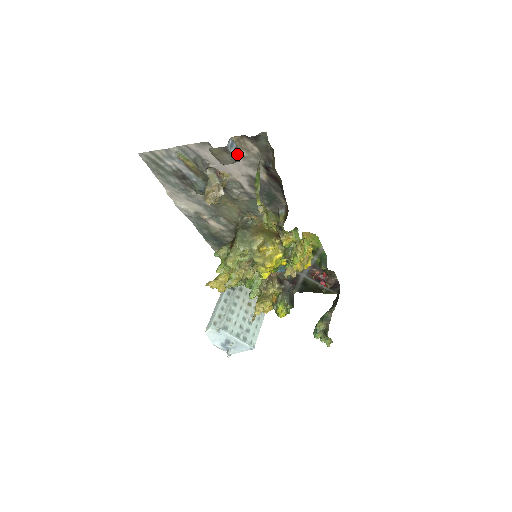
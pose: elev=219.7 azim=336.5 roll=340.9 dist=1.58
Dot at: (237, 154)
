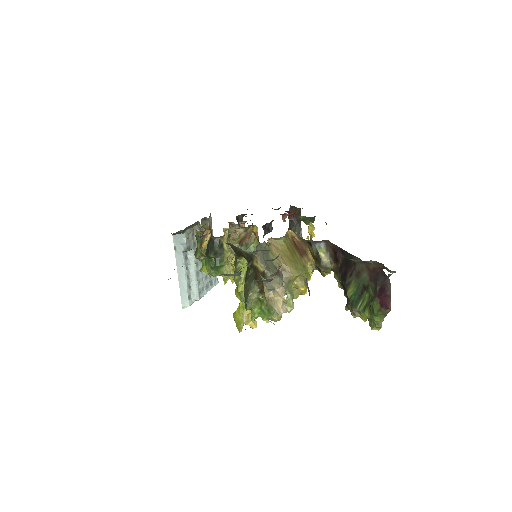
Dot at: occluded
